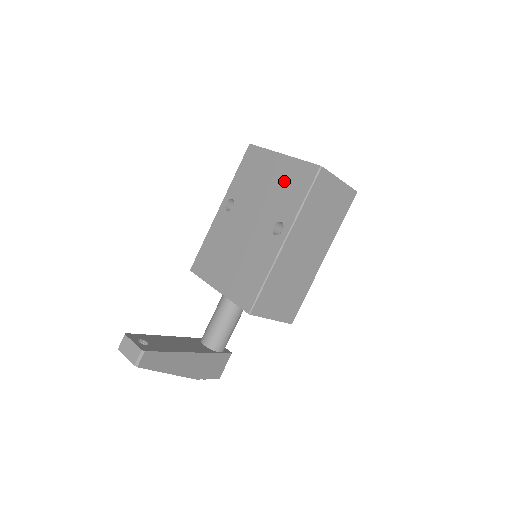
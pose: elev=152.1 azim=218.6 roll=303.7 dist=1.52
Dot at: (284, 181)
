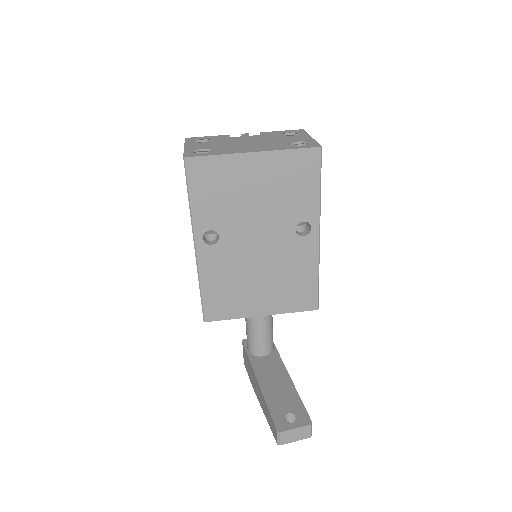
Dot at: (279, 181)
